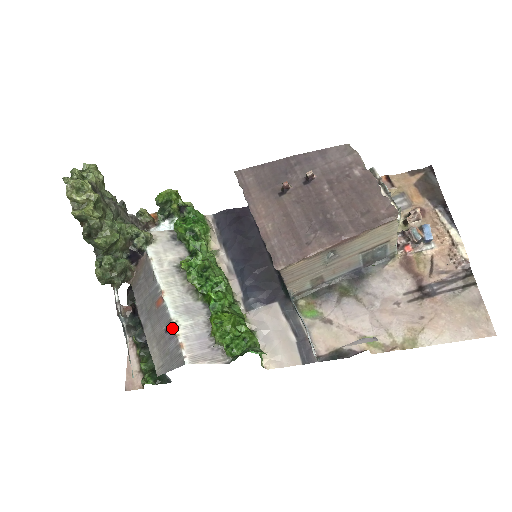
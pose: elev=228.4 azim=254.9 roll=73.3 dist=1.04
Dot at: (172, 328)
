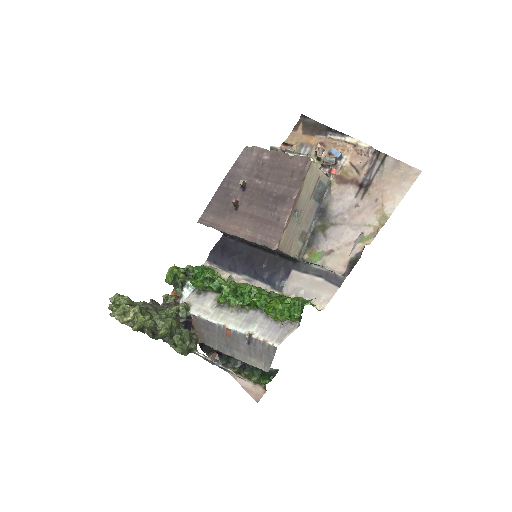
Dot at: (250, 338)
